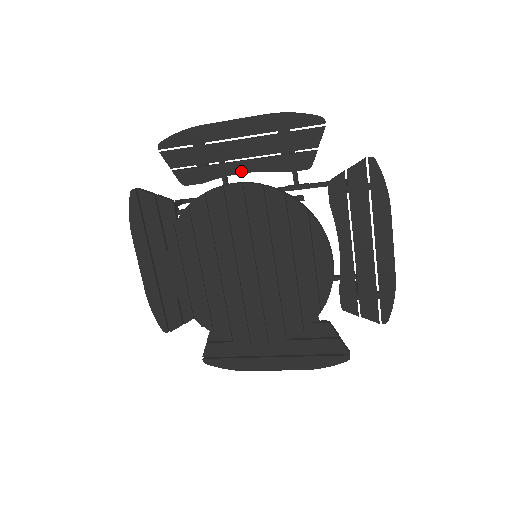
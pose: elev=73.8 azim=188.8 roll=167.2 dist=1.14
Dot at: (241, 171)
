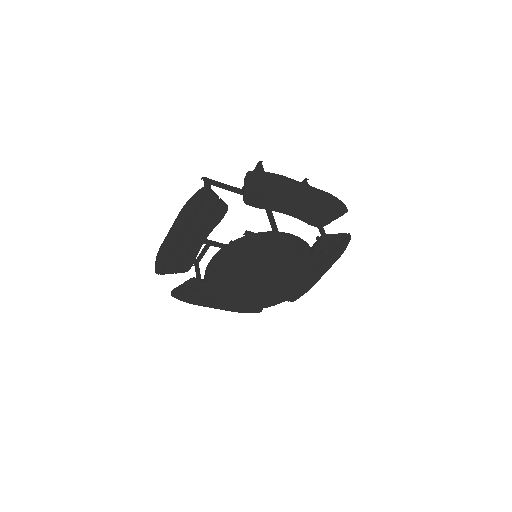
Dot at: (286, 213)
